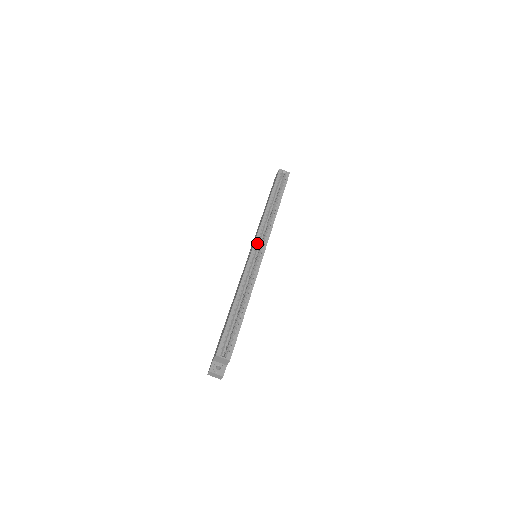
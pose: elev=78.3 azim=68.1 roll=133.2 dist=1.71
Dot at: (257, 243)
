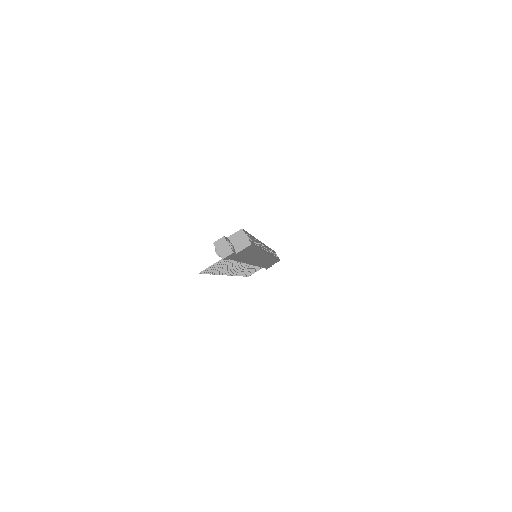
Dot at: (265, 246)
